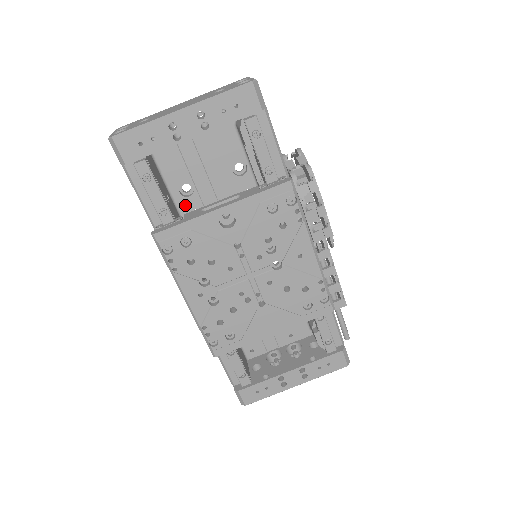
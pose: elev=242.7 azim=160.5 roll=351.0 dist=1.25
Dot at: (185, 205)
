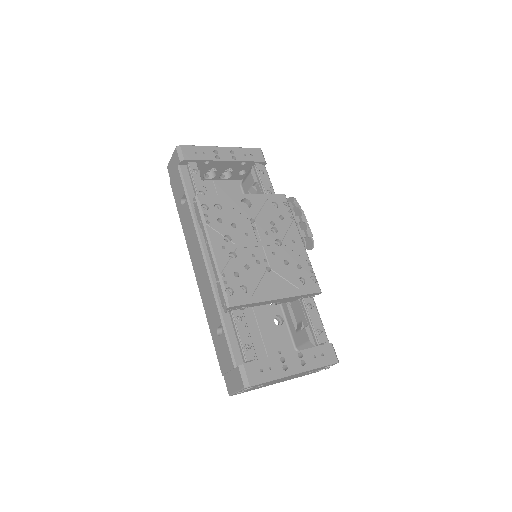
Dot at: occluded
